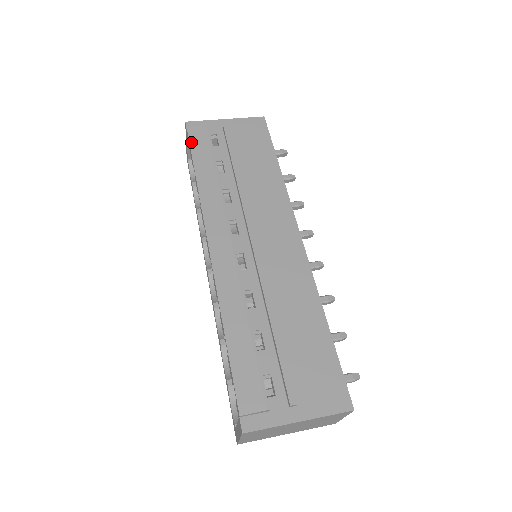
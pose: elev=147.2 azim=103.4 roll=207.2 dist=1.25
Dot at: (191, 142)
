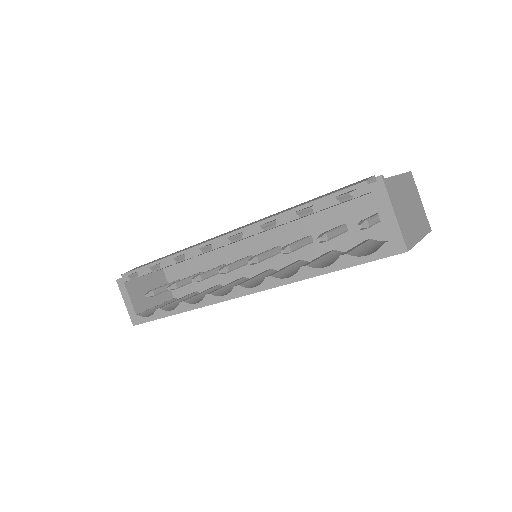
Dot at: (134, 269)
